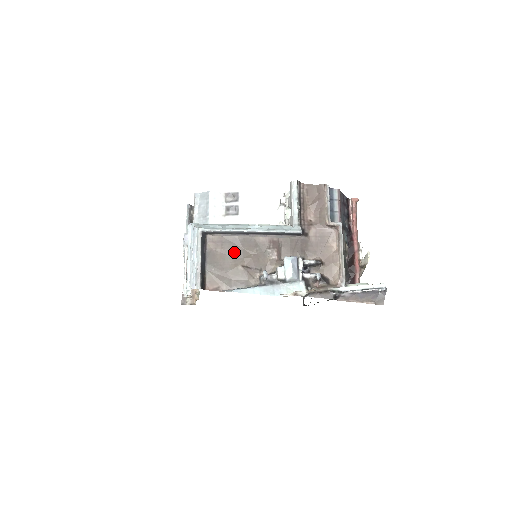
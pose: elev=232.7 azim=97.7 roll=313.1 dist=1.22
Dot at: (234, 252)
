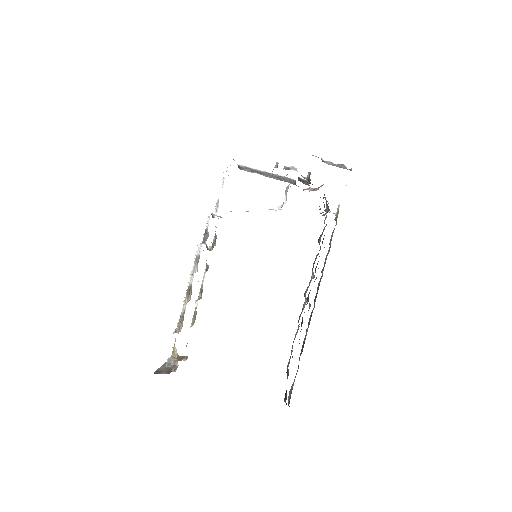
Dot at: occluded
